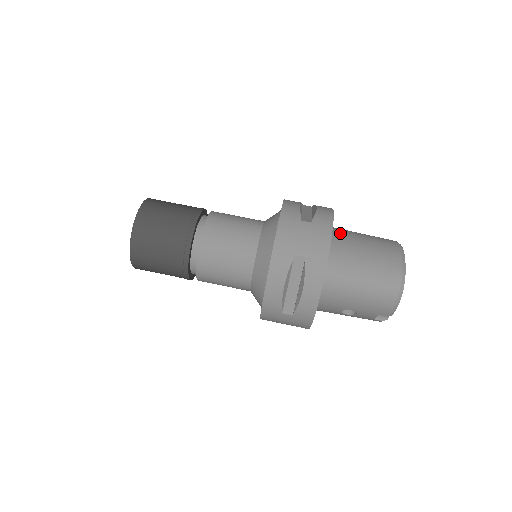
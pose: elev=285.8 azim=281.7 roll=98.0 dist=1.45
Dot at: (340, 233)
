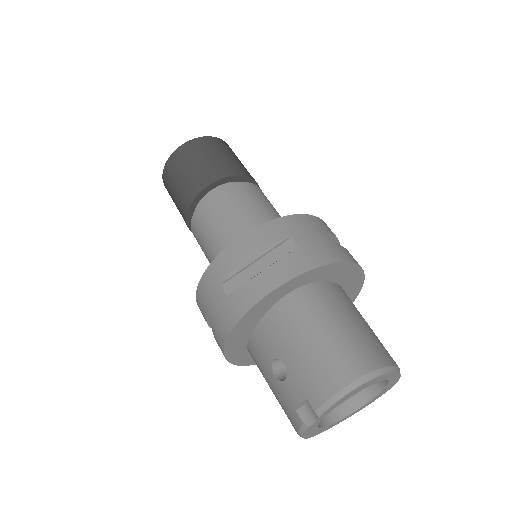
Dot at: occluded
